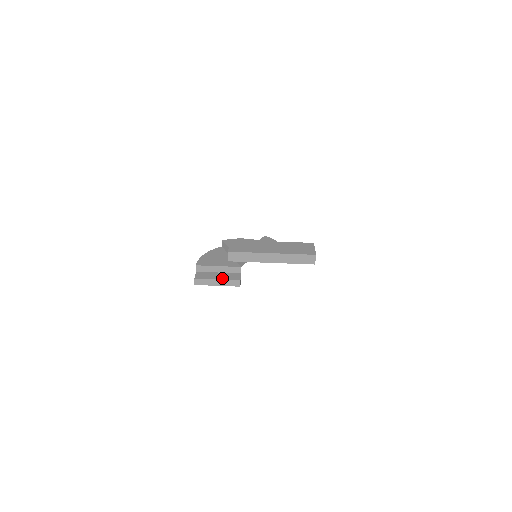
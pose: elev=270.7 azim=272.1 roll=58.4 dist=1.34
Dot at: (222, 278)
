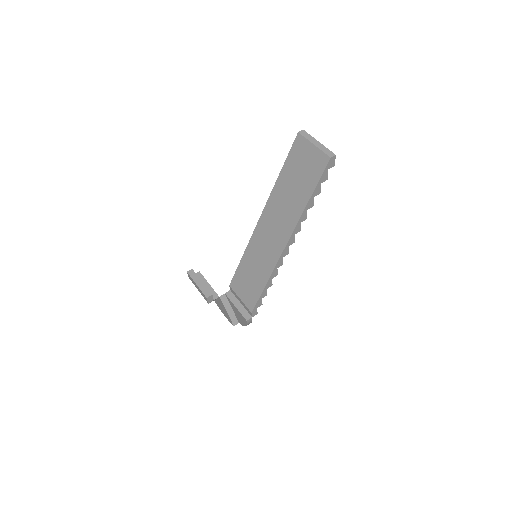
Dot at: occluded
